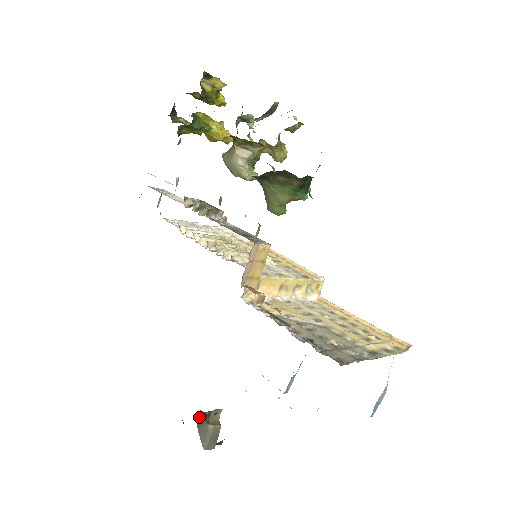
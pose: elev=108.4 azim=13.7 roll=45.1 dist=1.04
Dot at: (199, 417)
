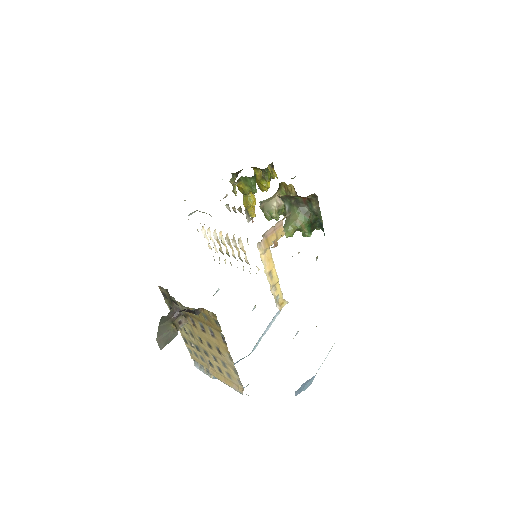
Dot at: (165, 317)
